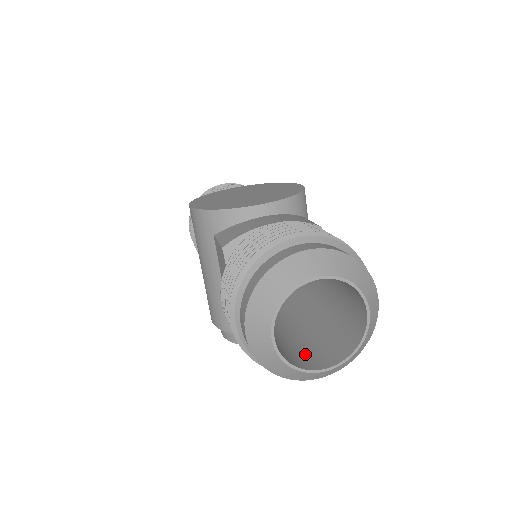
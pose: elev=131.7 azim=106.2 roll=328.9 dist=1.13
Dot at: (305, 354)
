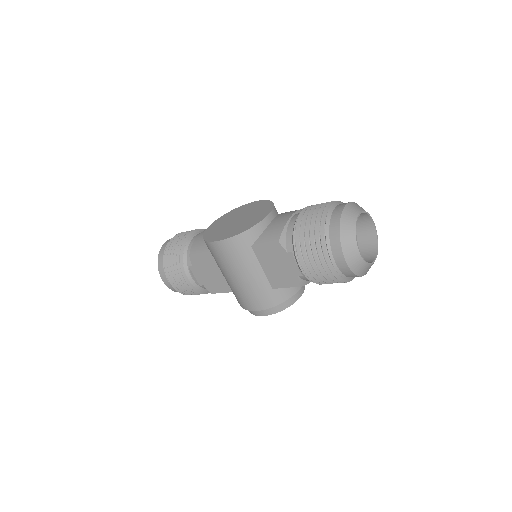
Dot at: occluded
